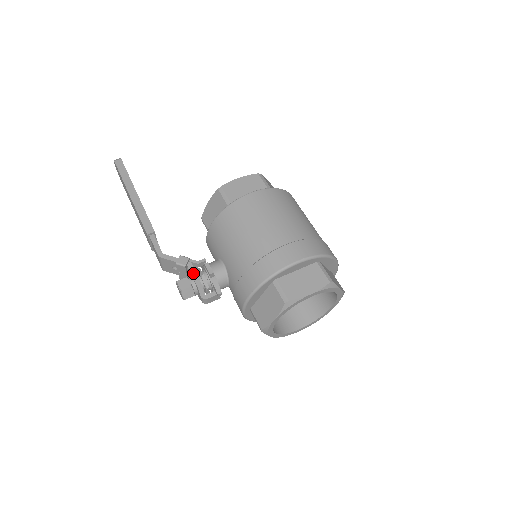
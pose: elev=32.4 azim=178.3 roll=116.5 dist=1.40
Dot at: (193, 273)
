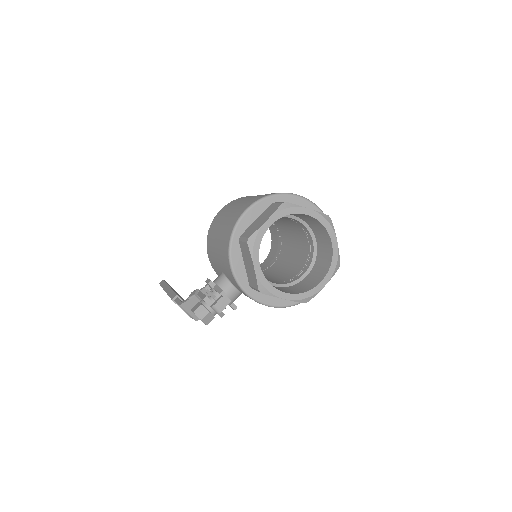
Dot at: (201, 295)
